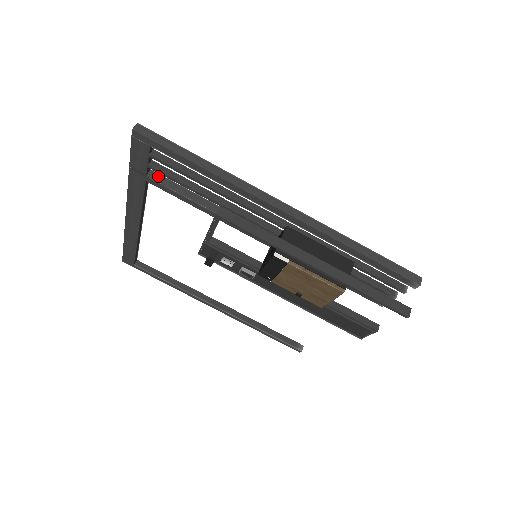
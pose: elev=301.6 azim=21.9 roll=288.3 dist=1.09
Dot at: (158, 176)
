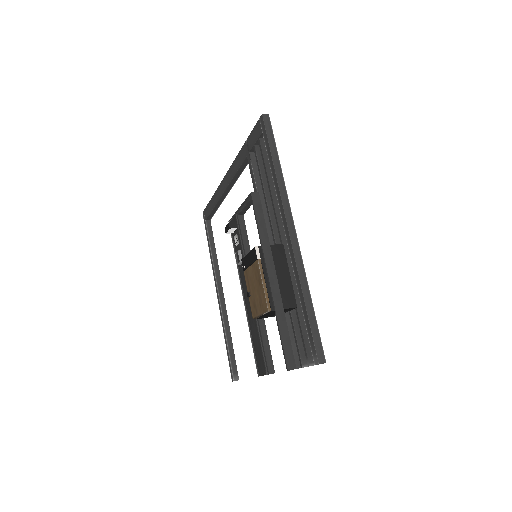
Dot at: (255, 159)
